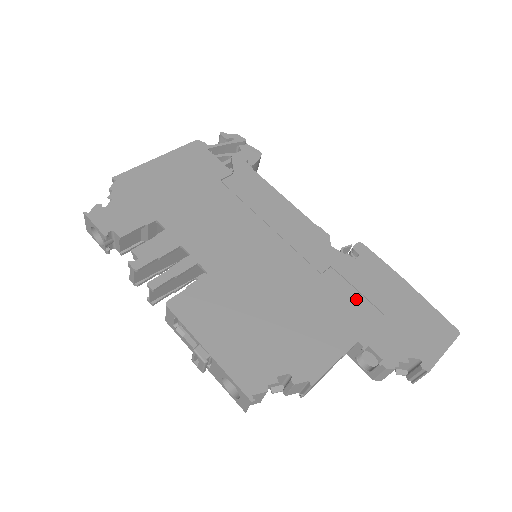
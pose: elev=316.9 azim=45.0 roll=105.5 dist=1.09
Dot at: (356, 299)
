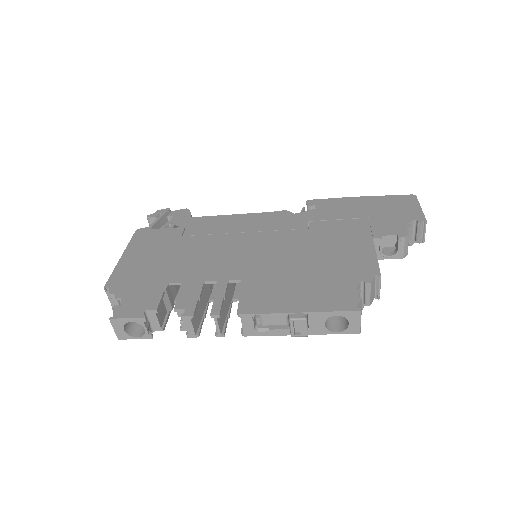
Dot at: (344, 223)
